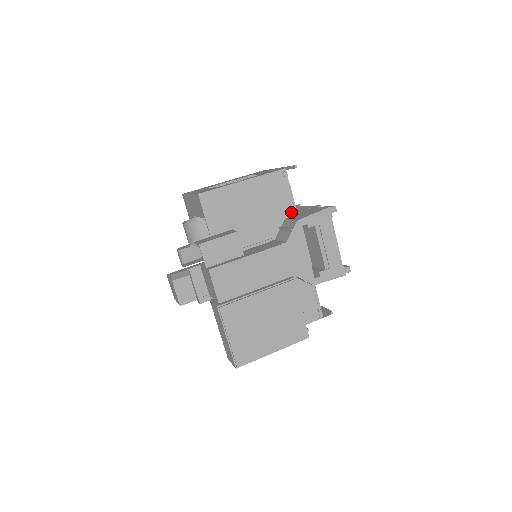
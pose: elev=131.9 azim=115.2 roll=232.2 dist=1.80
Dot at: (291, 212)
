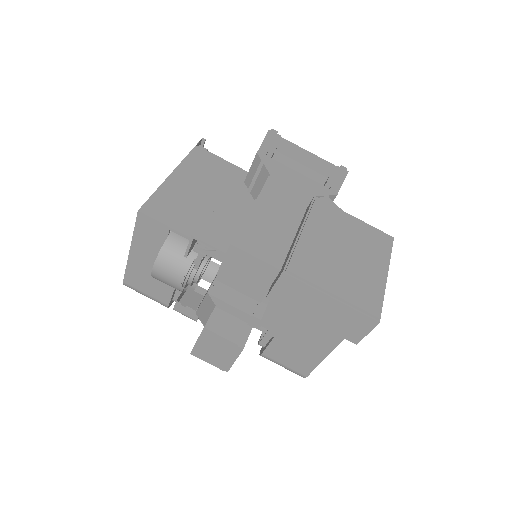
Dot at: (242, 174)
